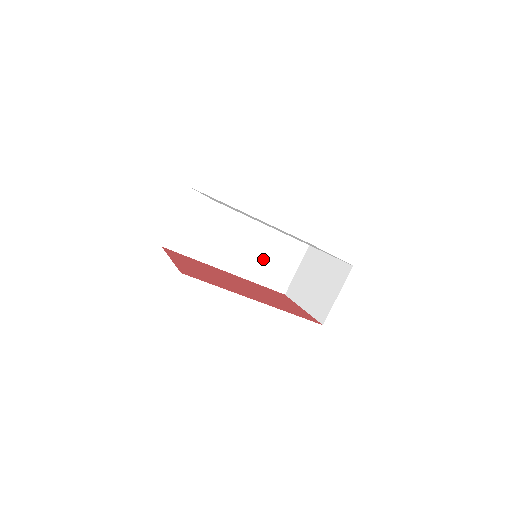
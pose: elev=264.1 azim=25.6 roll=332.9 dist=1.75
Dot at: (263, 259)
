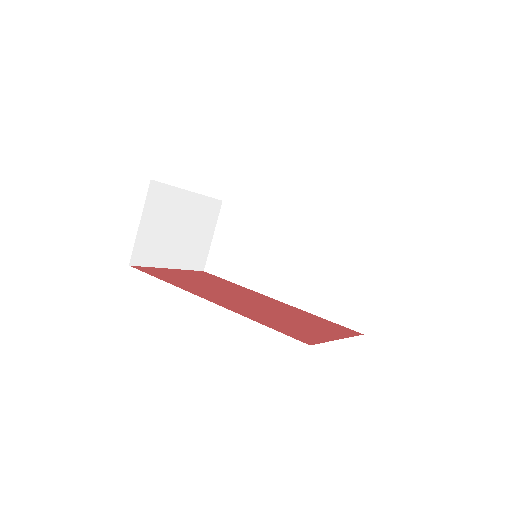
Dot at: (319, 277)
